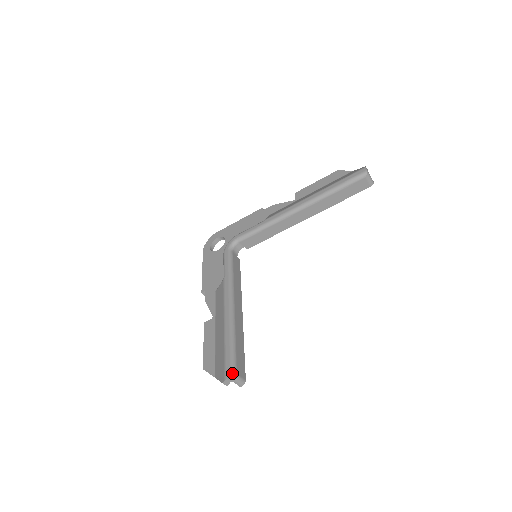
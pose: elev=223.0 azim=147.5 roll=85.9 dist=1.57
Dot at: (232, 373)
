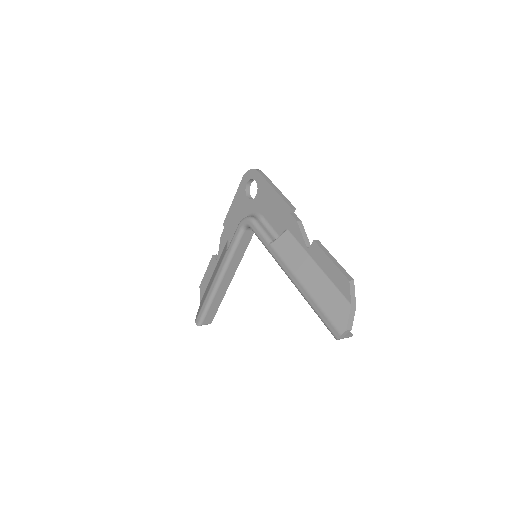
Dot at: (198, 324)
